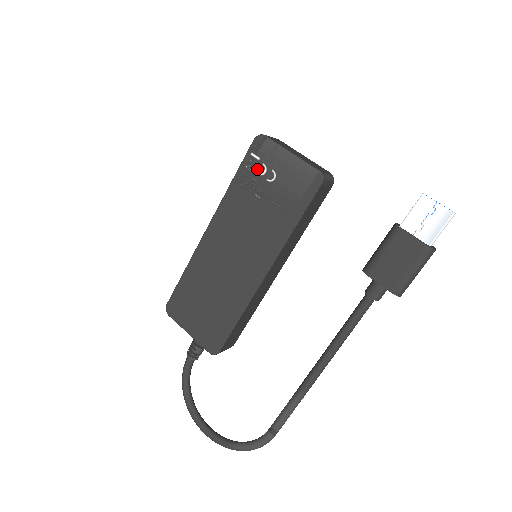
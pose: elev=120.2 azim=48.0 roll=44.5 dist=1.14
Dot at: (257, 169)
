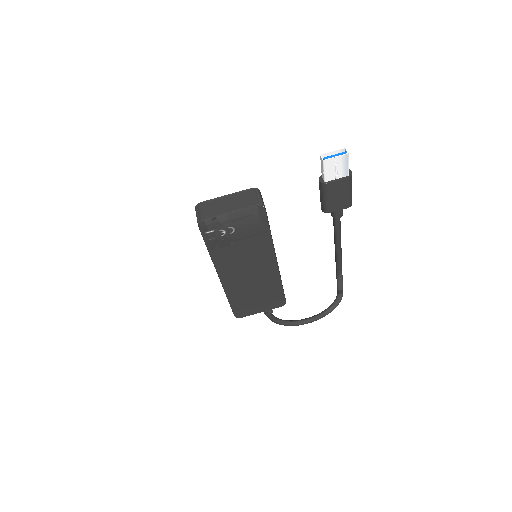
Dot at: (218, 235)
